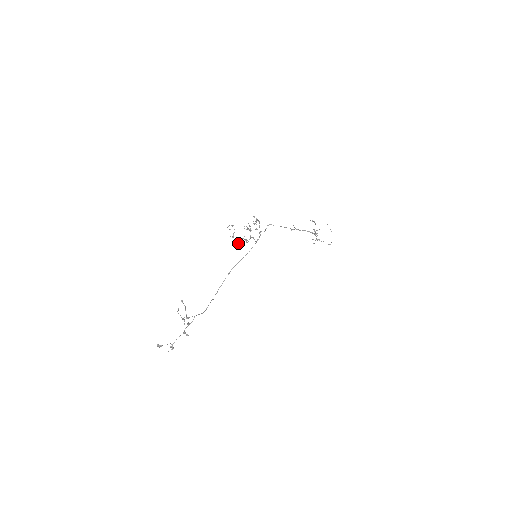
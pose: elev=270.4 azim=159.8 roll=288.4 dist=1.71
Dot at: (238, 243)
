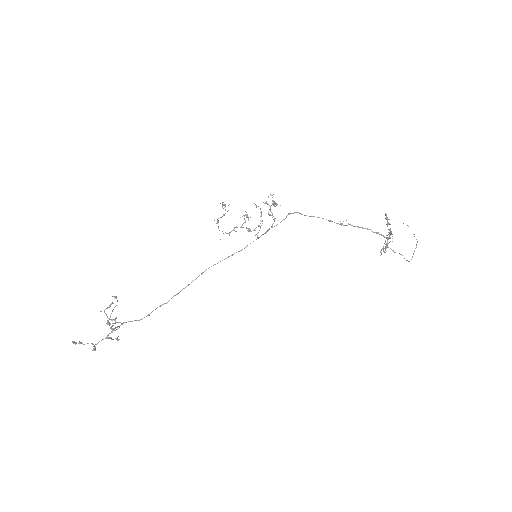
Dot at: (226, 233)
